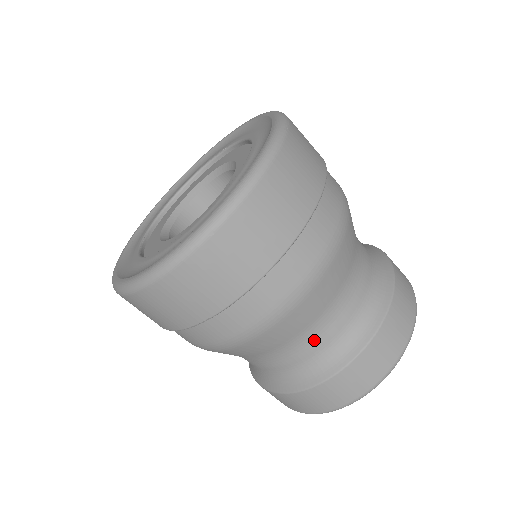
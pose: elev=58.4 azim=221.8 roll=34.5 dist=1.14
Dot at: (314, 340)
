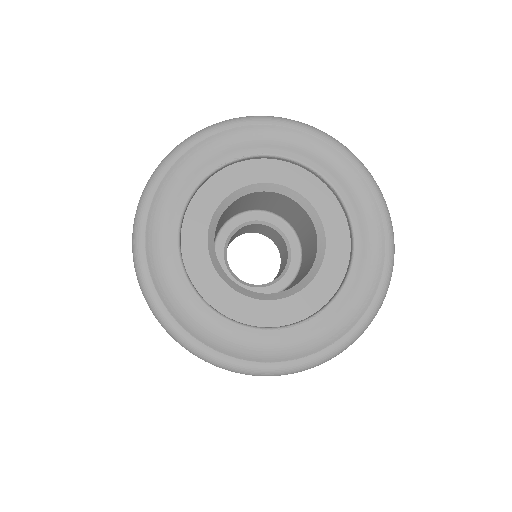
Dot at: occluded
